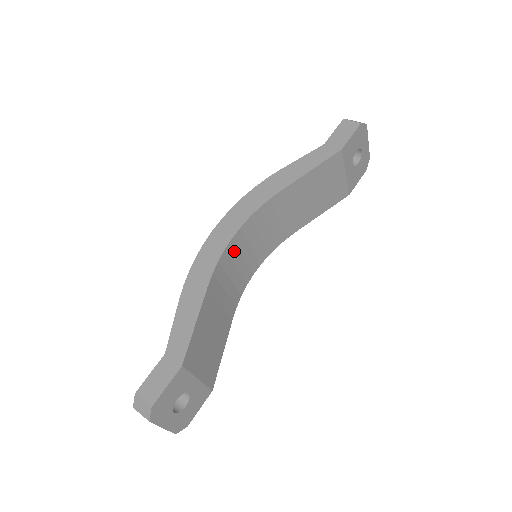
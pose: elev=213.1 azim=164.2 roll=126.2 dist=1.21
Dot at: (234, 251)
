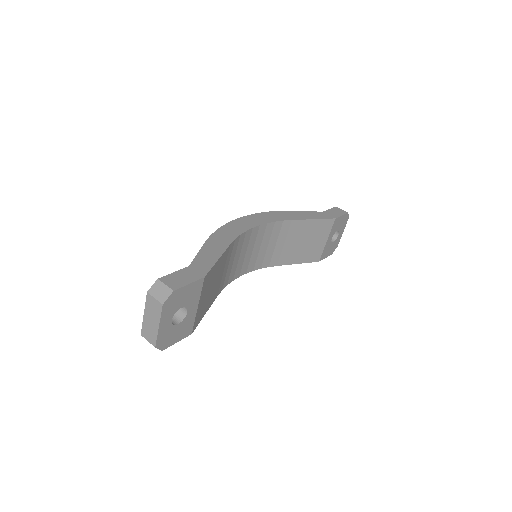
Dot at: (247, 240)
